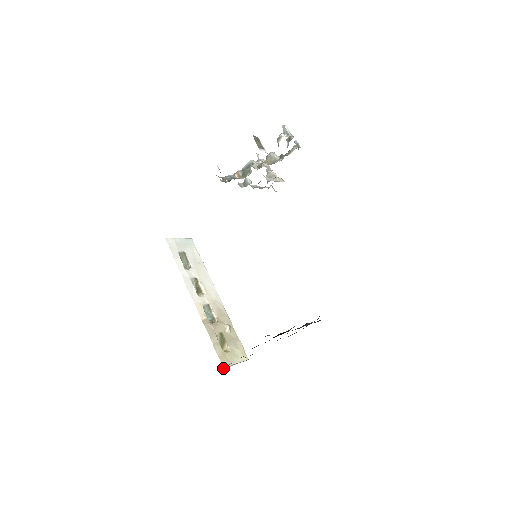
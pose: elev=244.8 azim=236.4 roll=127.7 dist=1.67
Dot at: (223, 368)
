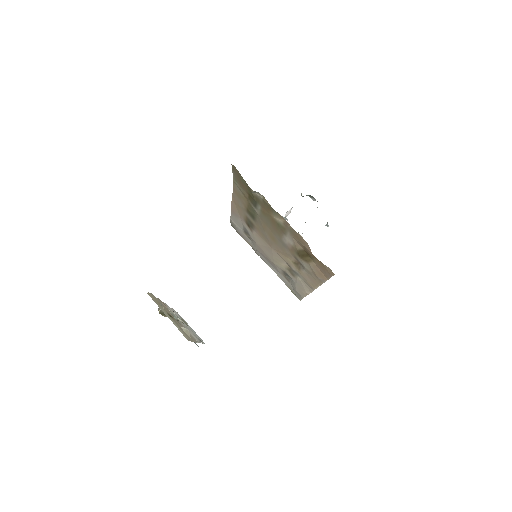
Dot at: occluded
